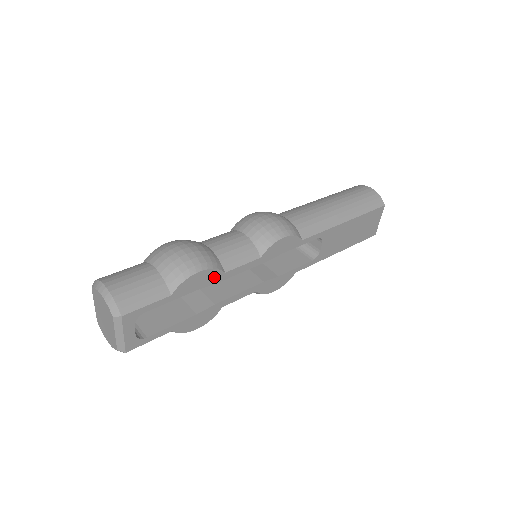
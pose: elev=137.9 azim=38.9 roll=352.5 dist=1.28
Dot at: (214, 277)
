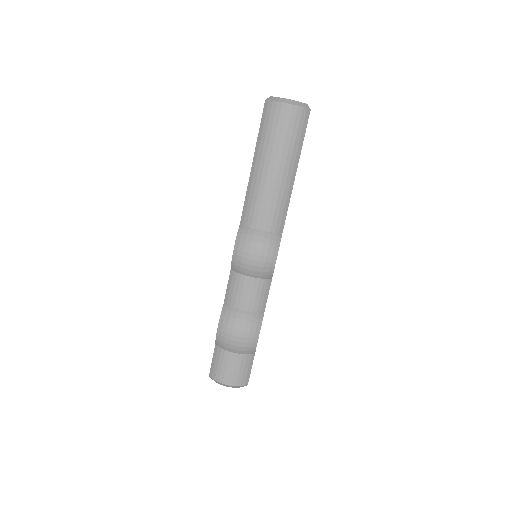
Dot at: occluded
